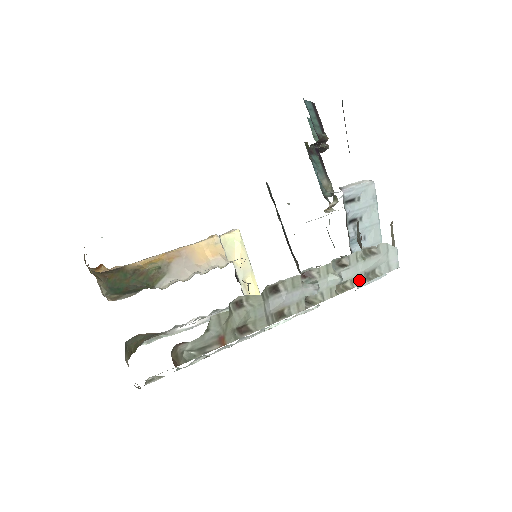
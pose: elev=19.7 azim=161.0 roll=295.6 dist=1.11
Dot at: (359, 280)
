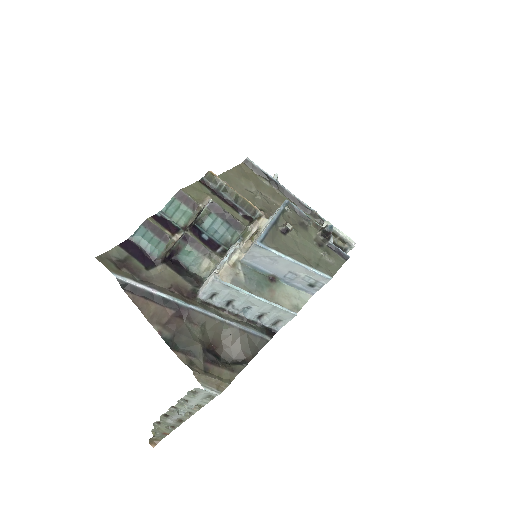
Dot at: (204, 402)
